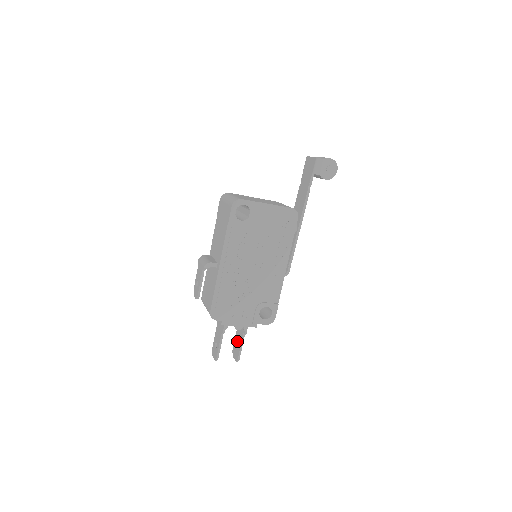
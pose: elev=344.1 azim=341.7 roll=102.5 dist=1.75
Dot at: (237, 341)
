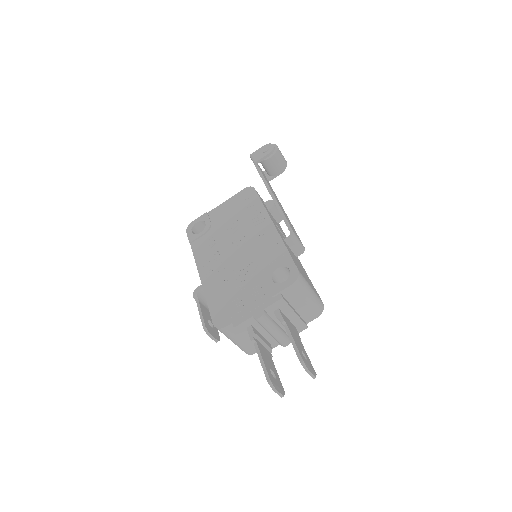
Dot at: occluded
